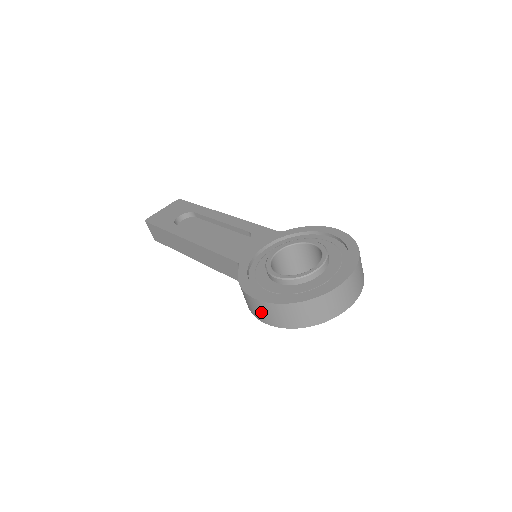
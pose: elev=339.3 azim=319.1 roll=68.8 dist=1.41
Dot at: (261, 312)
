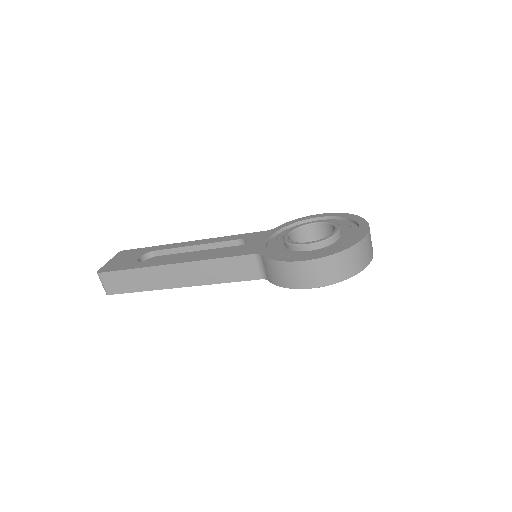
Dot at: (312, 275)
